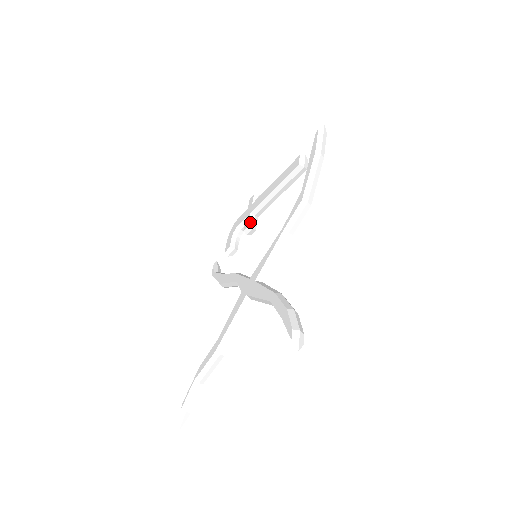
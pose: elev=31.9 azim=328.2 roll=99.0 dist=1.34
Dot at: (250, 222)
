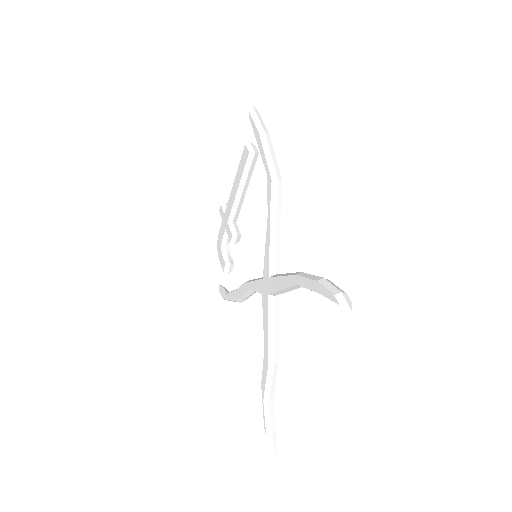
Dot at: (232, 231)
